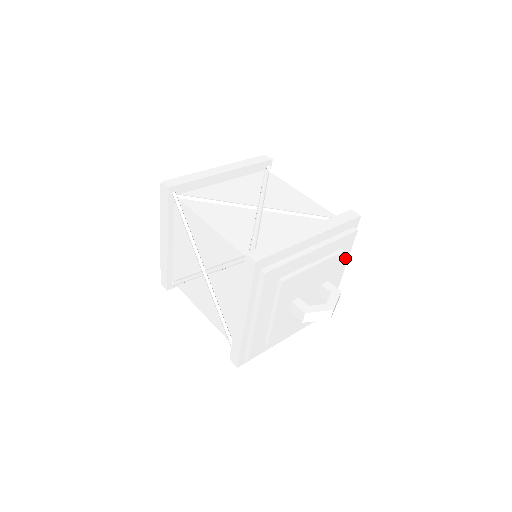
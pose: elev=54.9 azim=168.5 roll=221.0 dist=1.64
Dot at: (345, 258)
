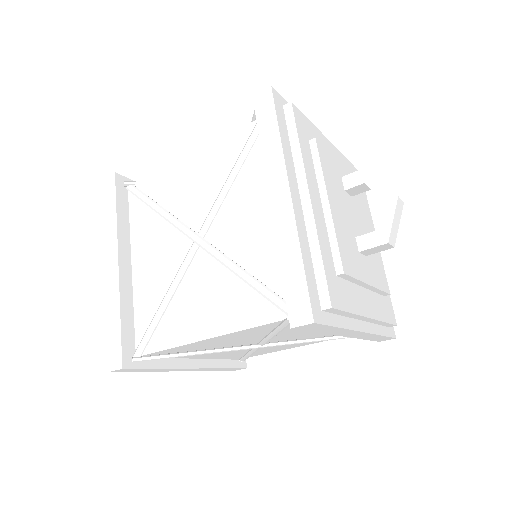
Dot at: (317, 135)
